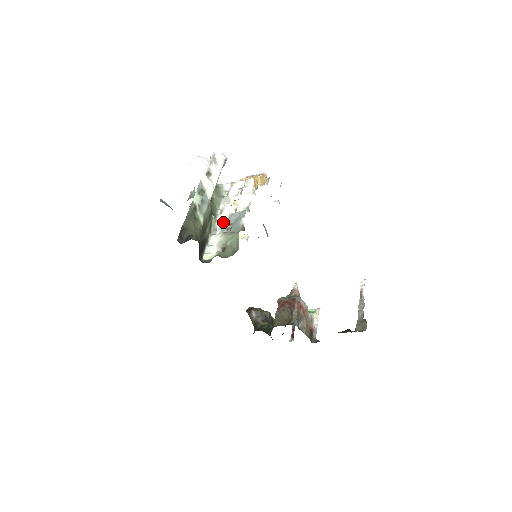
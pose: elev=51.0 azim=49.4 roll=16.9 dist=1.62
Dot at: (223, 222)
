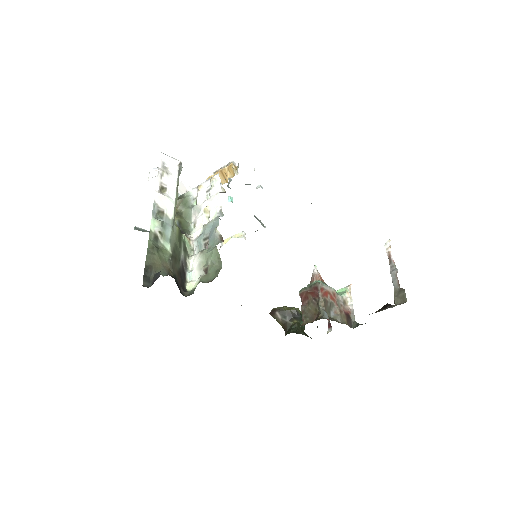
Dot at: (198, 238)
